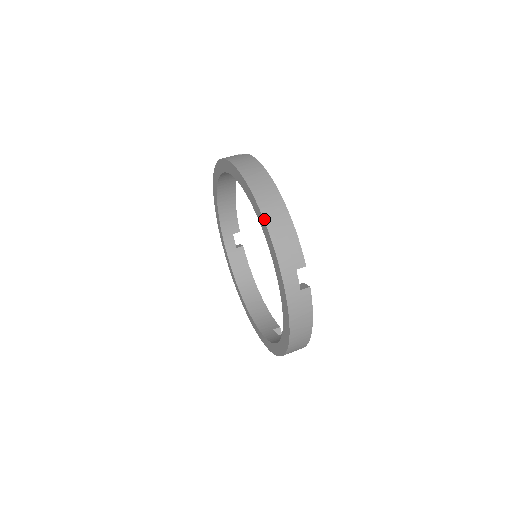
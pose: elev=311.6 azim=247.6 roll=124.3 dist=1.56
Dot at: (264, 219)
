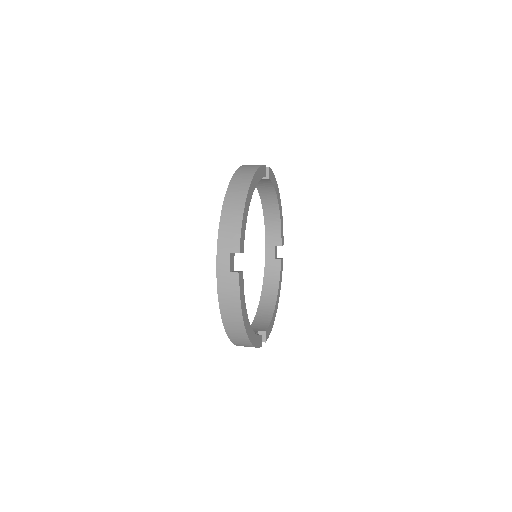
Dot at: (223, 205)
